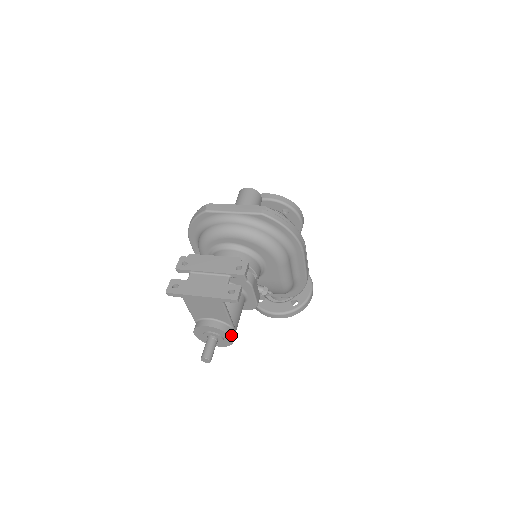
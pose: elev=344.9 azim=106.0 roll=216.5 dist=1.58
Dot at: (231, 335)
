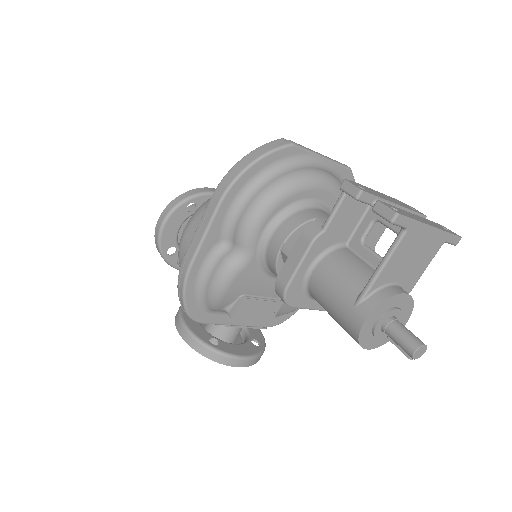
Dot at: (408, 315)
